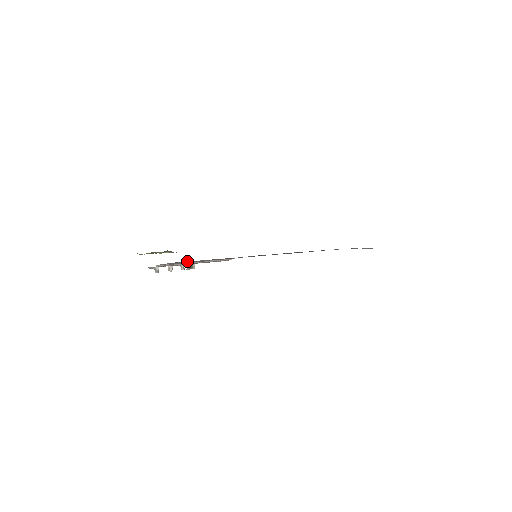
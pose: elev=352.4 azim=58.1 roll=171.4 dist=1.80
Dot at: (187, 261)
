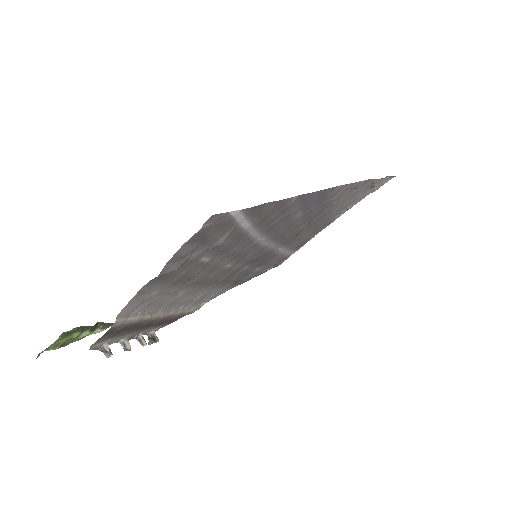
Dot at: (218, 215)
